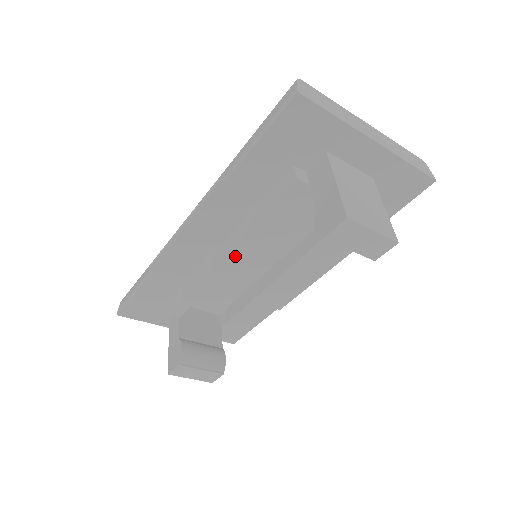
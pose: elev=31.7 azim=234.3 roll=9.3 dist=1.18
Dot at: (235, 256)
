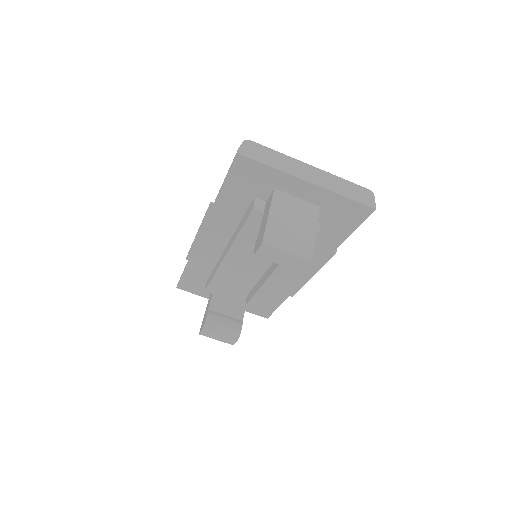
Dot at: (233, 256)
